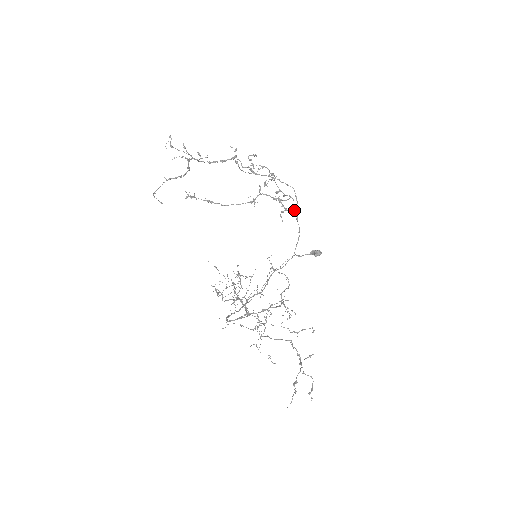
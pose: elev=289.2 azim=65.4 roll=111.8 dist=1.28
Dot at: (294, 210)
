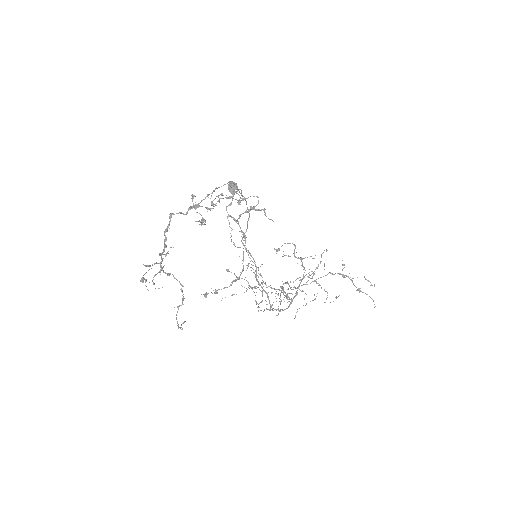
Dot at: occluded
